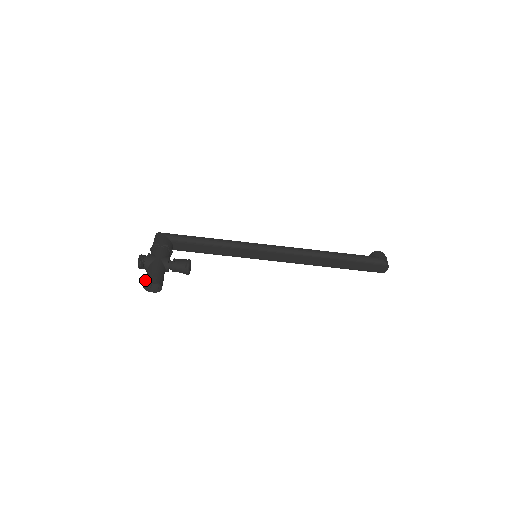
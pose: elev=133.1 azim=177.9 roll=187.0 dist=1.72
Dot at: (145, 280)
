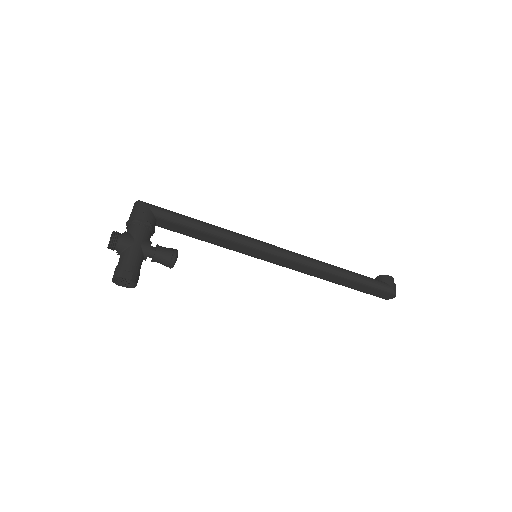
Dot at: (117, 274)
